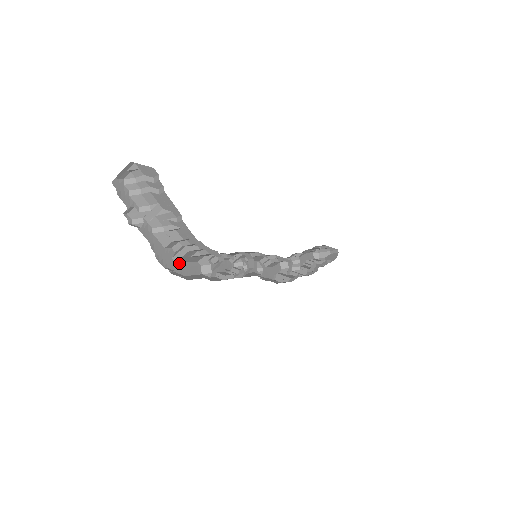
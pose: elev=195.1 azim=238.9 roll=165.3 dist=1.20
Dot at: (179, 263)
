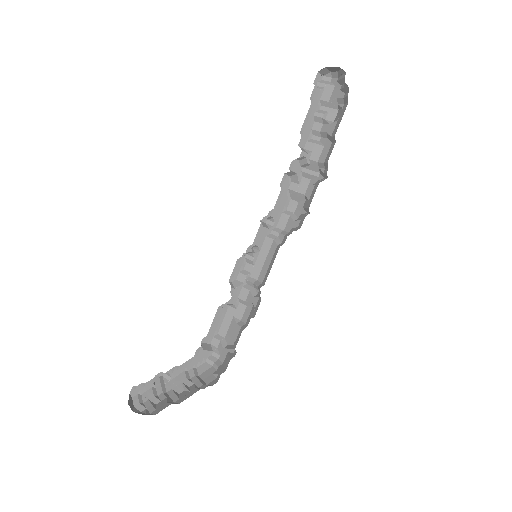
Dot at: (209, 330)
